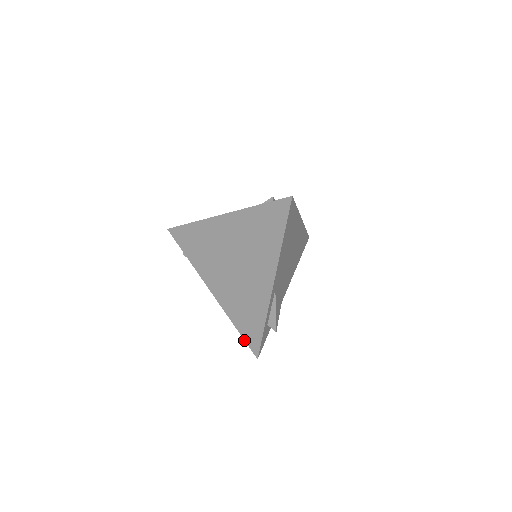
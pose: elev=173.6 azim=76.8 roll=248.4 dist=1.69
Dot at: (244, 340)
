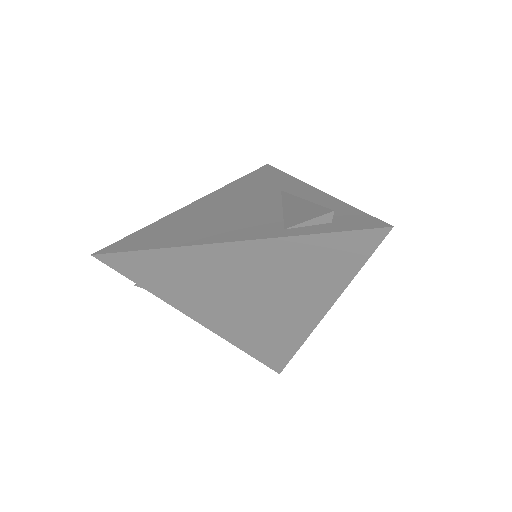
Dot at: occluded
